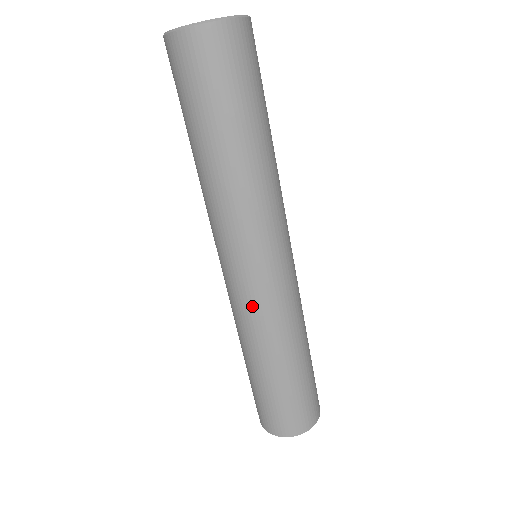
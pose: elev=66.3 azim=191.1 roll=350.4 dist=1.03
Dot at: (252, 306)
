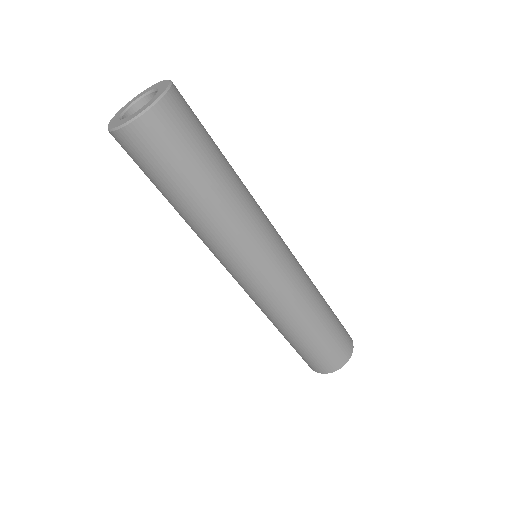
Dot at: (286, 288)
